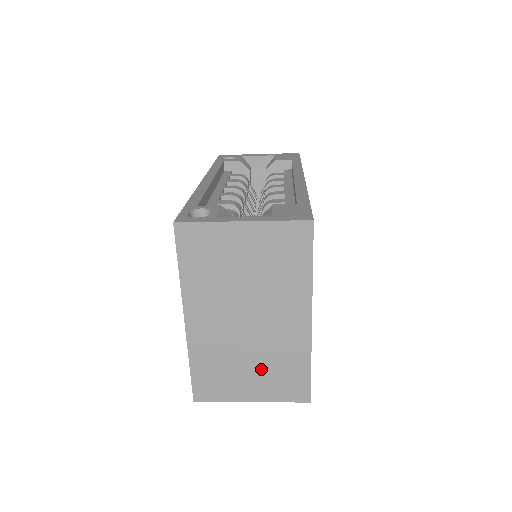
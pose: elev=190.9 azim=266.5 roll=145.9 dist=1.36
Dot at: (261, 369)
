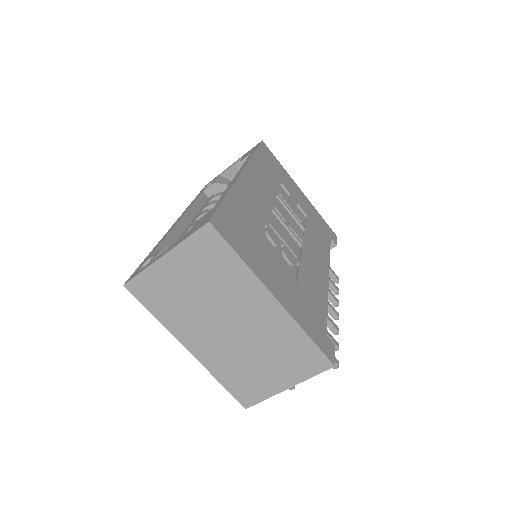
Dot at: (272, 359)
